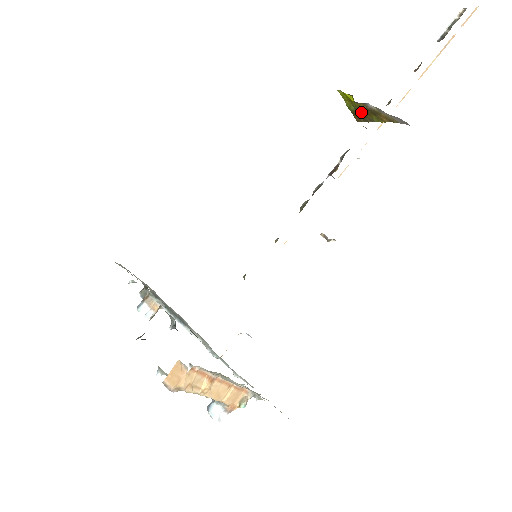
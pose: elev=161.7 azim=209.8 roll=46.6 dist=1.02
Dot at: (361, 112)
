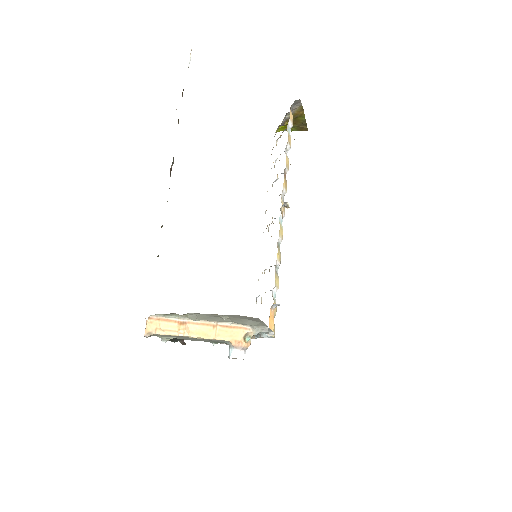
Dot at: (296, 125)
